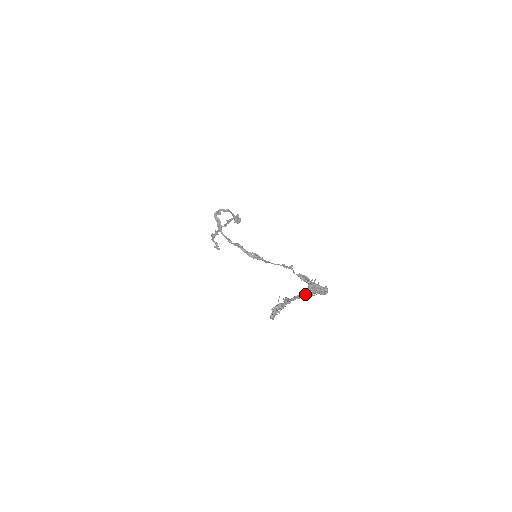
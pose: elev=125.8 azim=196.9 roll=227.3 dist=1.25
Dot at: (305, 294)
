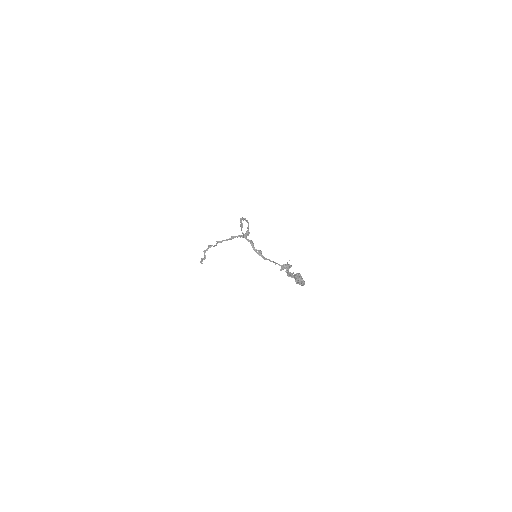
Dot at: (295, 275)
